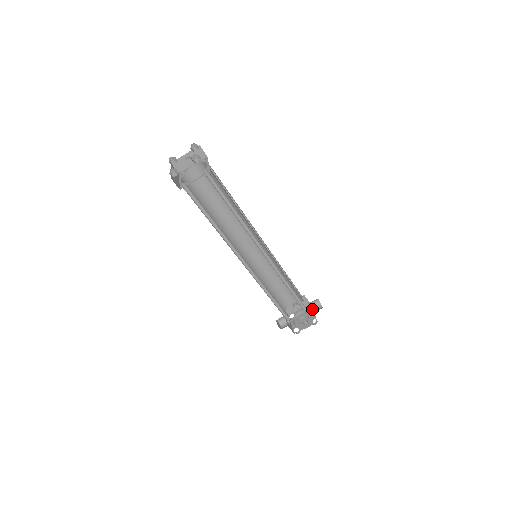
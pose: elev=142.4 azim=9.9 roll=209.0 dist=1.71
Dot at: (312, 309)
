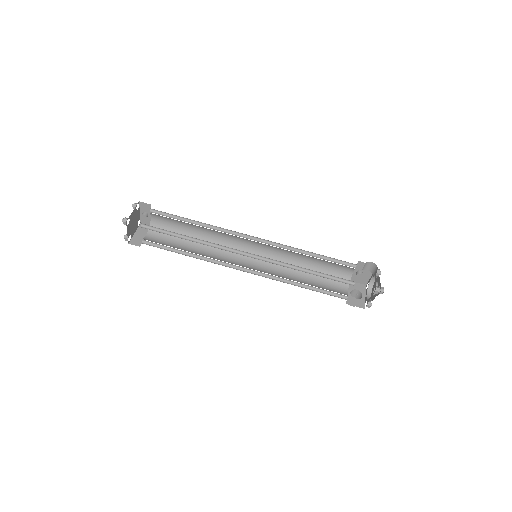
Dot at: occluded
